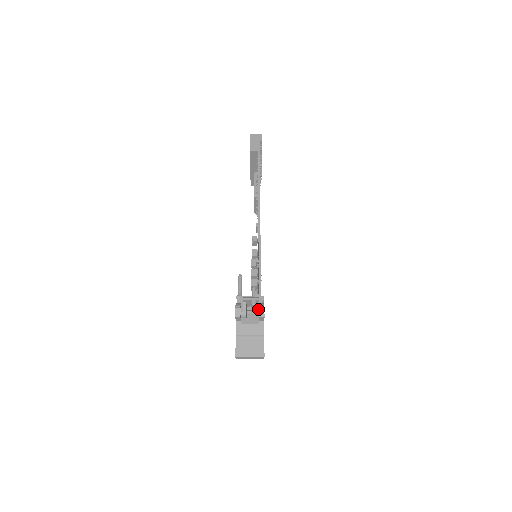
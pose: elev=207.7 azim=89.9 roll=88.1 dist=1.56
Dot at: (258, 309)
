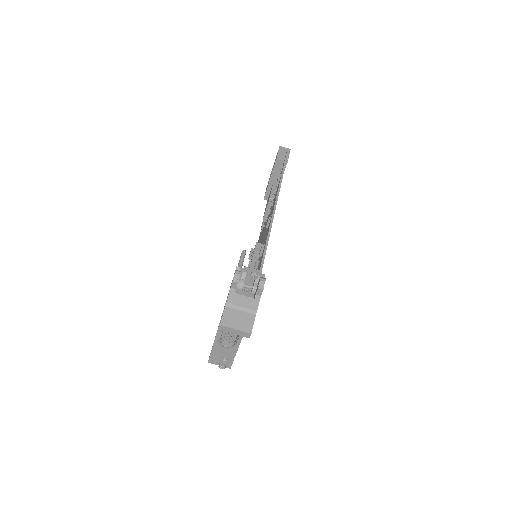
Dot at: (257, 284)
